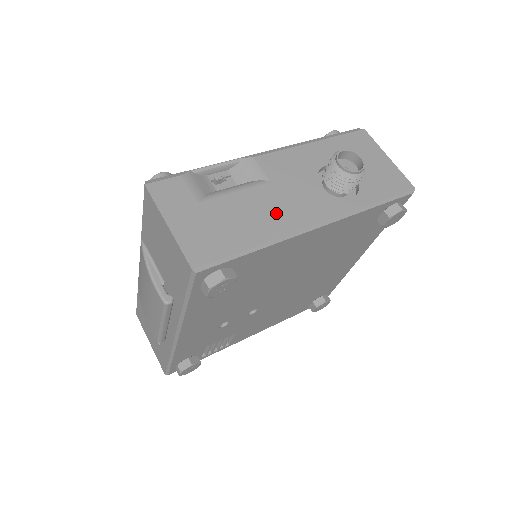
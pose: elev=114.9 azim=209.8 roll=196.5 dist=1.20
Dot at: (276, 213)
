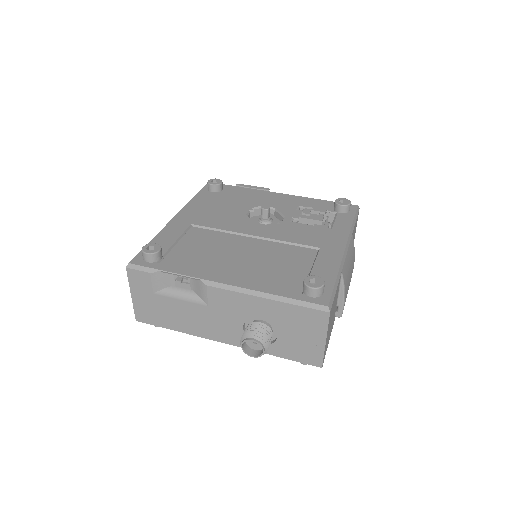
Dot at: (198, 324)
